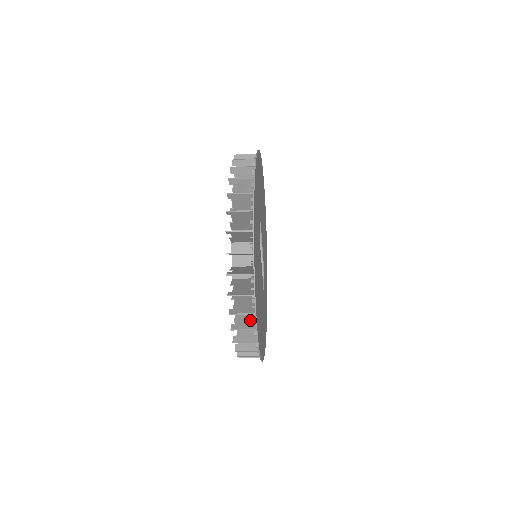
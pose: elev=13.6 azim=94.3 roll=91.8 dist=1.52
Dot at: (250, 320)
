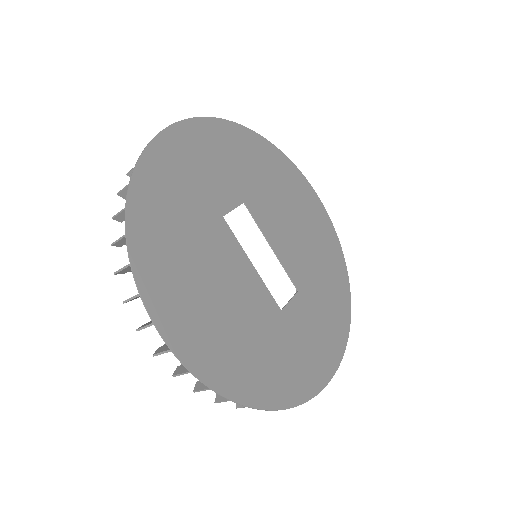
Dot at: occluded
